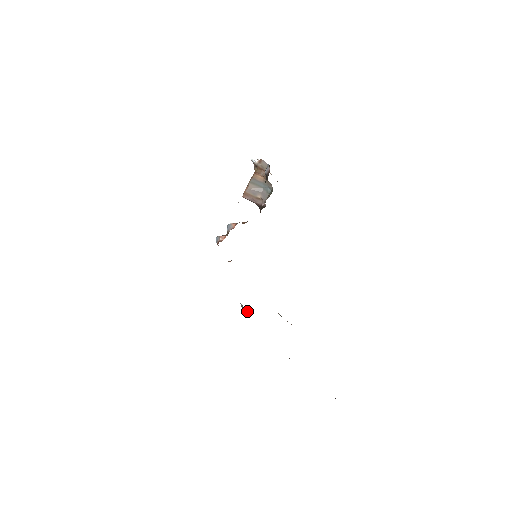
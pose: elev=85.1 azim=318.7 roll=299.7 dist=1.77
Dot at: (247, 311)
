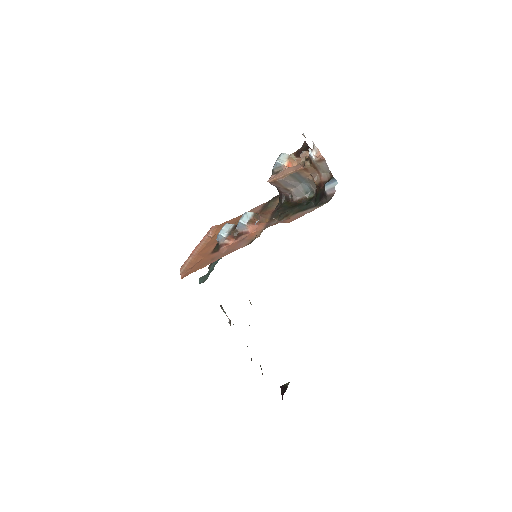
Dot at: occluded
